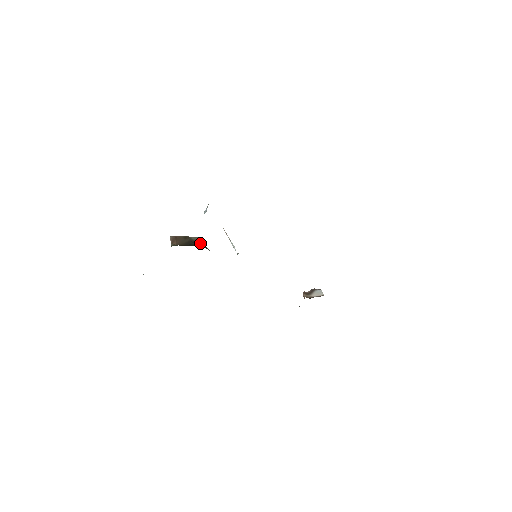
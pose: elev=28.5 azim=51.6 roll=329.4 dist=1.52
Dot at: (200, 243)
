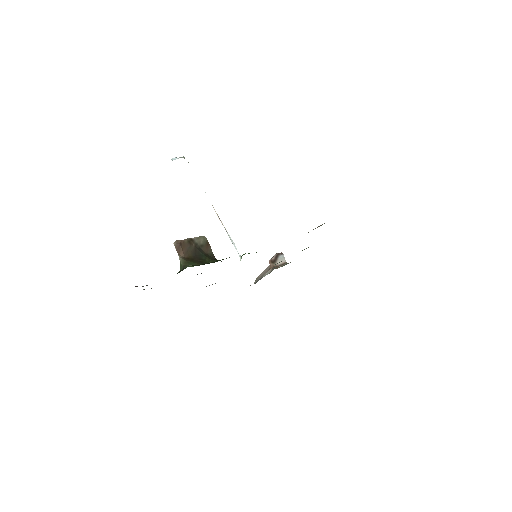
Dot at: (206, 249)
